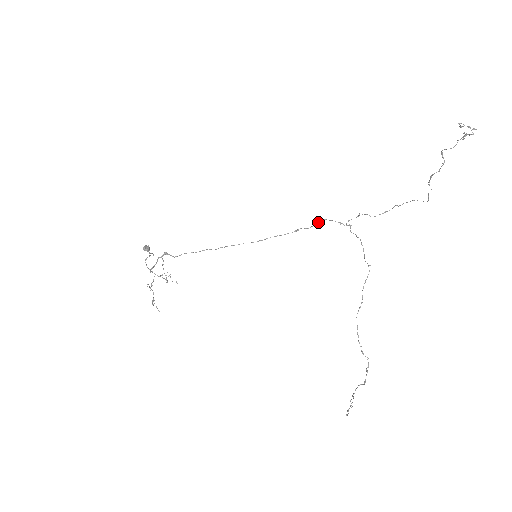
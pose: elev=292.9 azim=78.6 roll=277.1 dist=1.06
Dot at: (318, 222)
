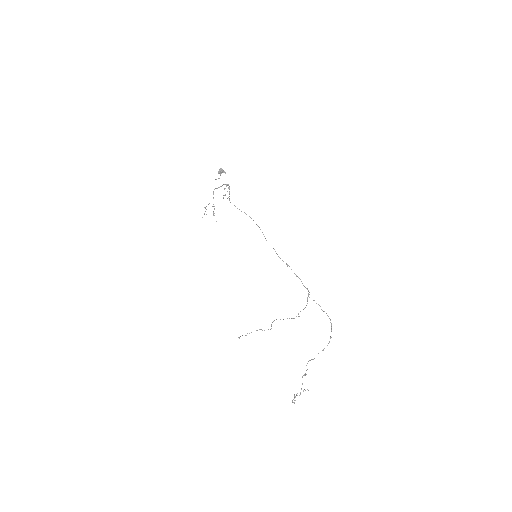
Dot at: occluded
